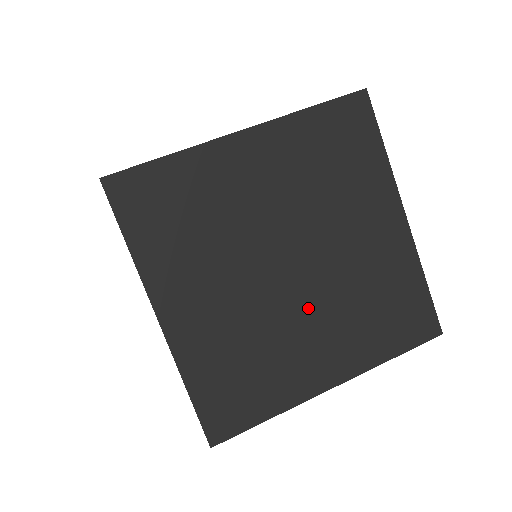
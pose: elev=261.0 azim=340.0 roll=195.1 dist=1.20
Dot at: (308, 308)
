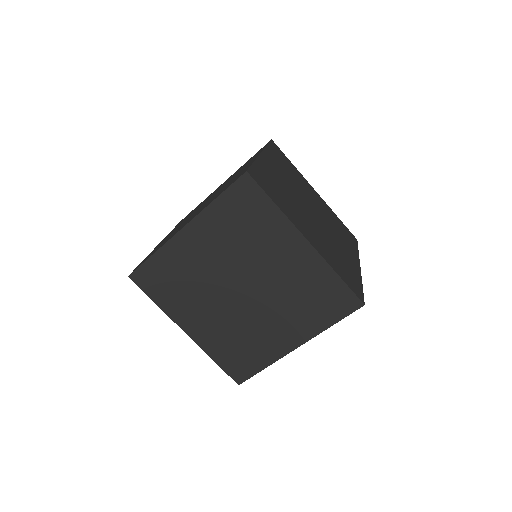
Dot at: (263, 310)
